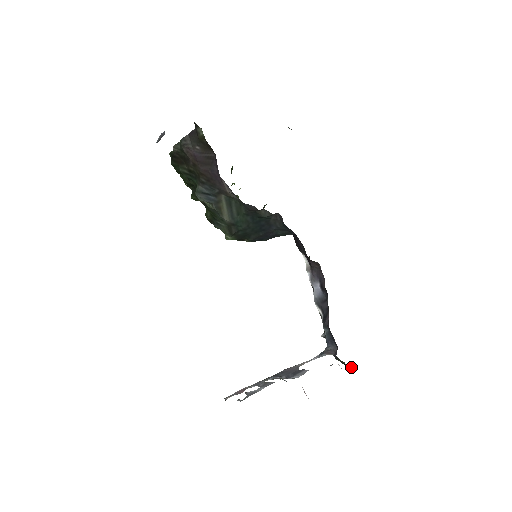
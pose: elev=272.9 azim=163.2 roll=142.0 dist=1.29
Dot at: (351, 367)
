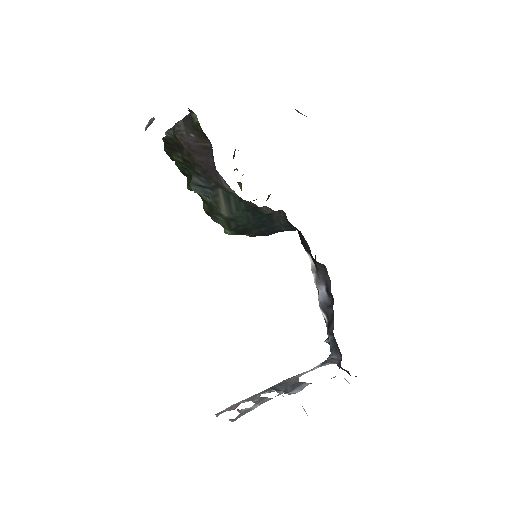
Dot at: (356, 376)
